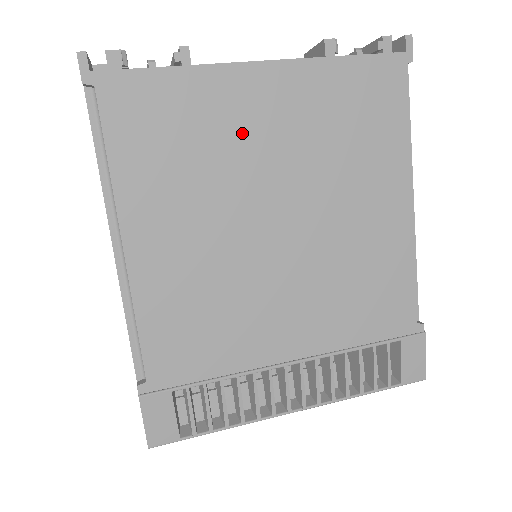
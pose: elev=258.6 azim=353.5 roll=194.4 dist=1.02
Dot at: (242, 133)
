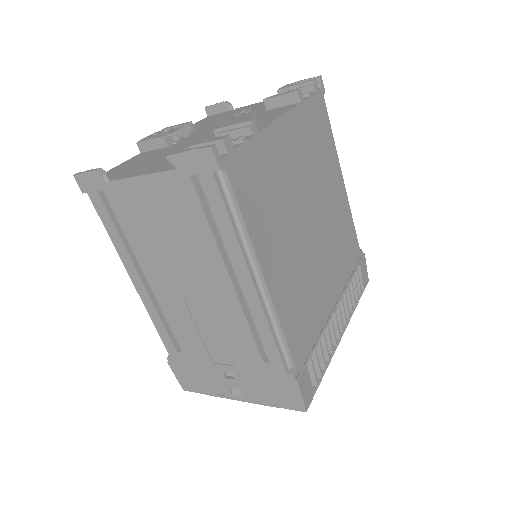
Dot at: (287, 170)
